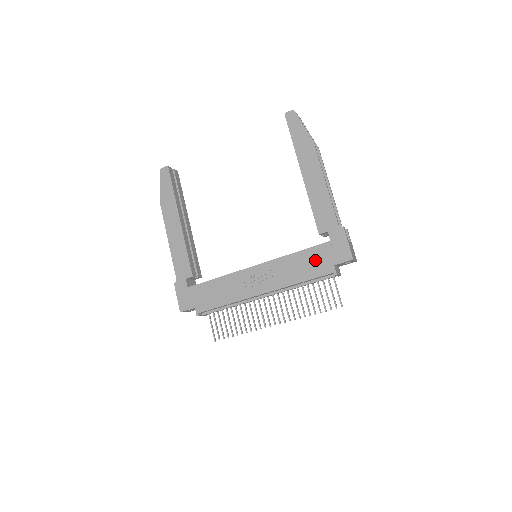
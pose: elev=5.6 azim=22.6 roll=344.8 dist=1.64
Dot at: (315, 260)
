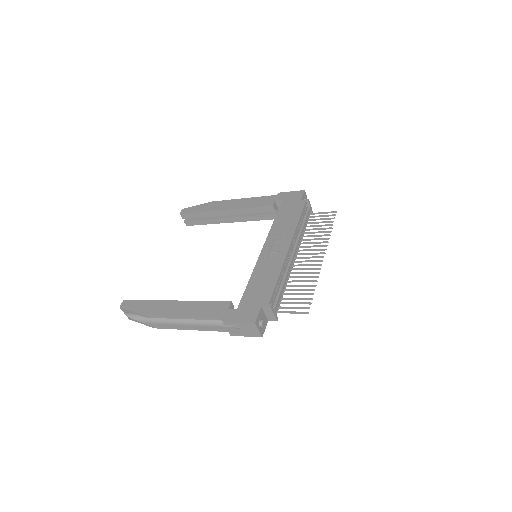
Dot at: (289, 210)
